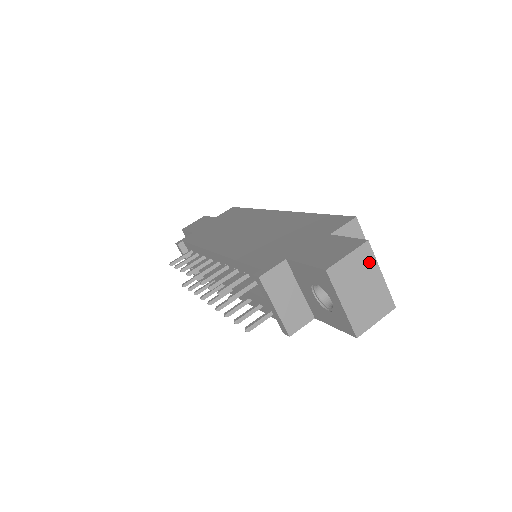
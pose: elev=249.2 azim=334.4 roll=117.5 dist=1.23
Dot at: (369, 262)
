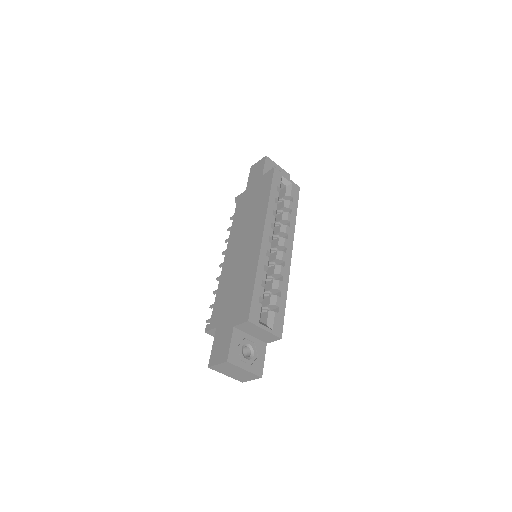
Dot at: (233, 367)
